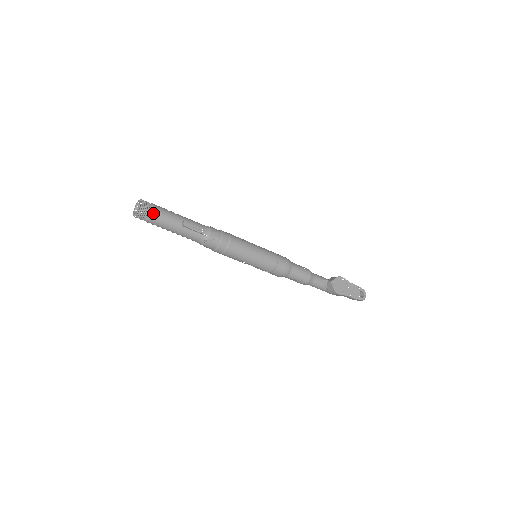
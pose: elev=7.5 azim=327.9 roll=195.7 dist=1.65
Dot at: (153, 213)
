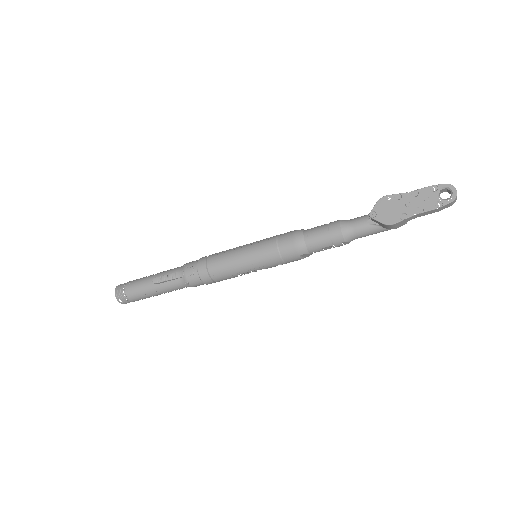
Dot at: (127, 292)
